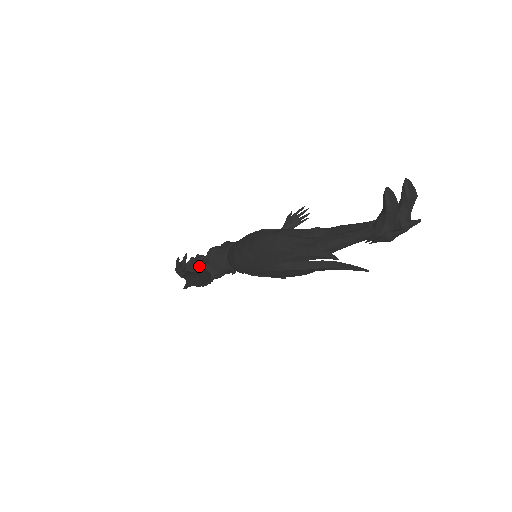
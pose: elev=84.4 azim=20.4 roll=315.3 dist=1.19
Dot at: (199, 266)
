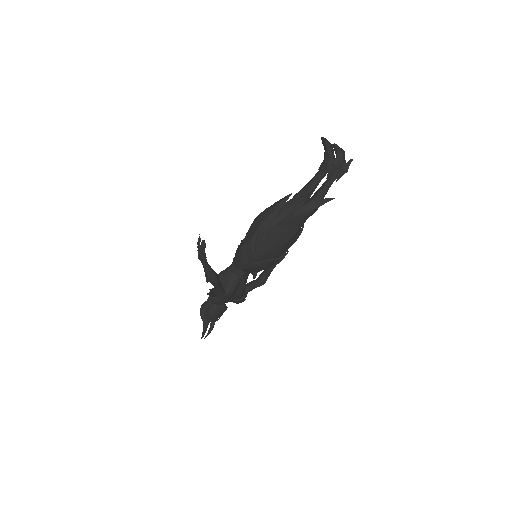
Dot at: (213, 289)
